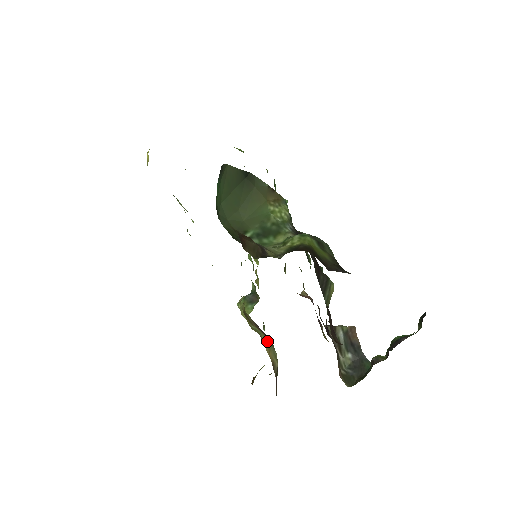
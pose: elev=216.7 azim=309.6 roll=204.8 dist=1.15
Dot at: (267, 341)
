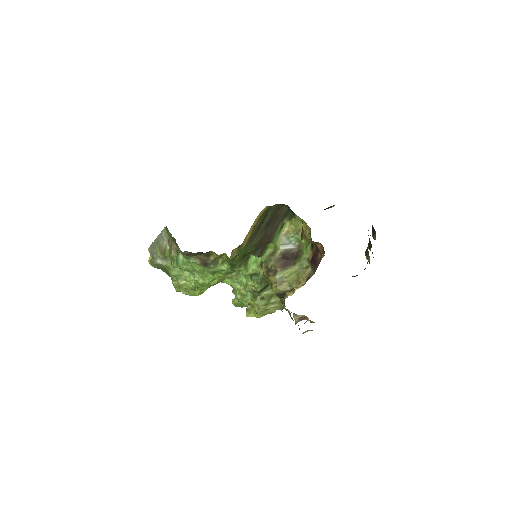
Dot at: (293, 278)
